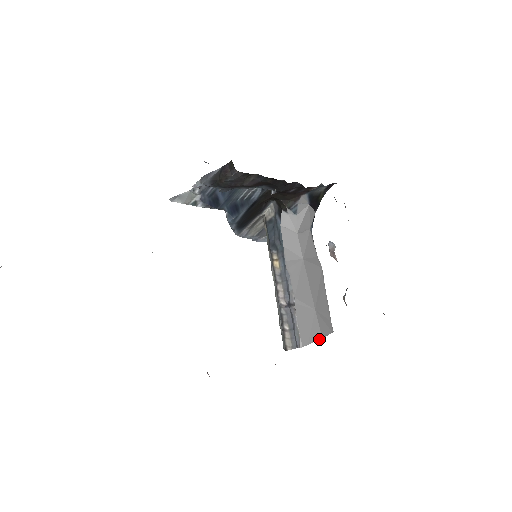
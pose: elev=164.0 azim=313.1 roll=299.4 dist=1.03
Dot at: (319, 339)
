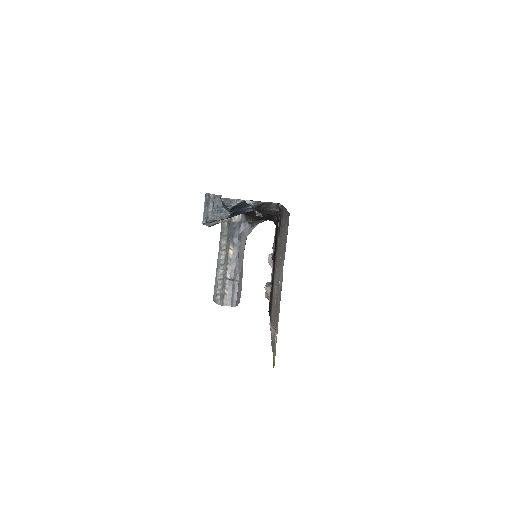
Dot at: occluded
